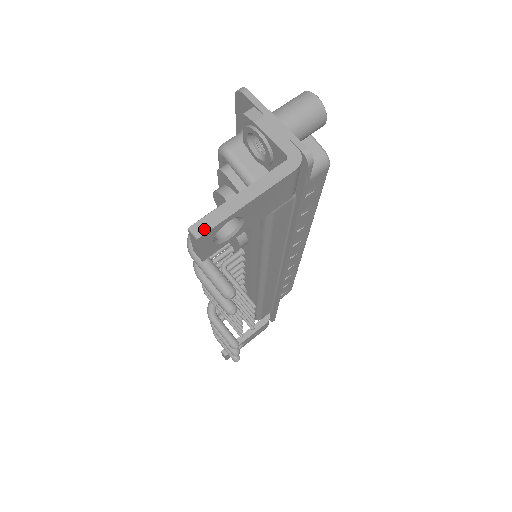
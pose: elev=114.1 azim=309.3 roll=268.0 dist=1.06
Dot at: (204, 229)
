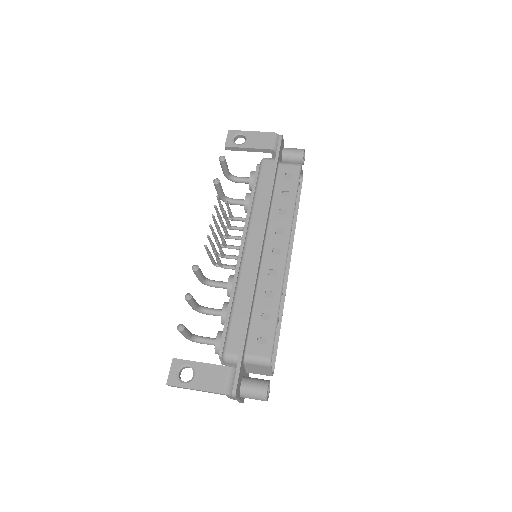
Dot at: (233, 131)
